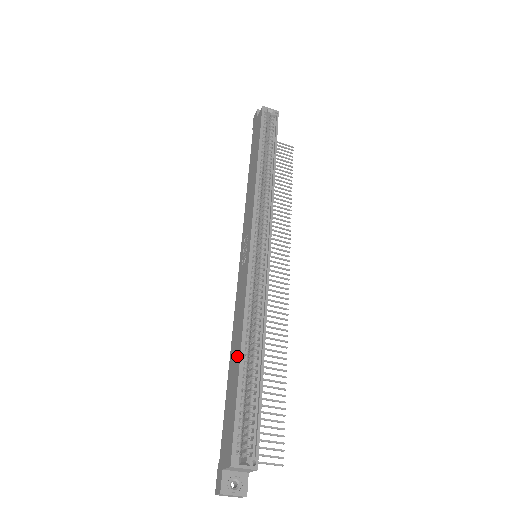
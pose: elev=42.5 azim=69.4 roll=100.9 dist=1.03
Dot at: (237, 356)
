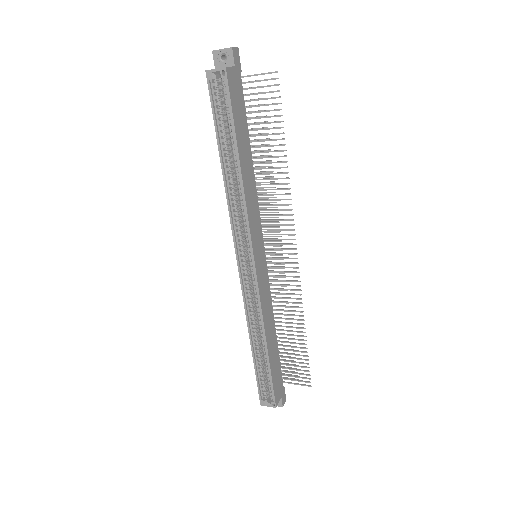
Dot at: (253, 345)
